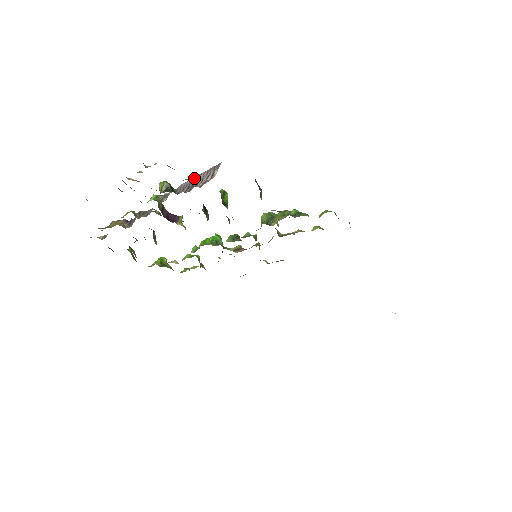
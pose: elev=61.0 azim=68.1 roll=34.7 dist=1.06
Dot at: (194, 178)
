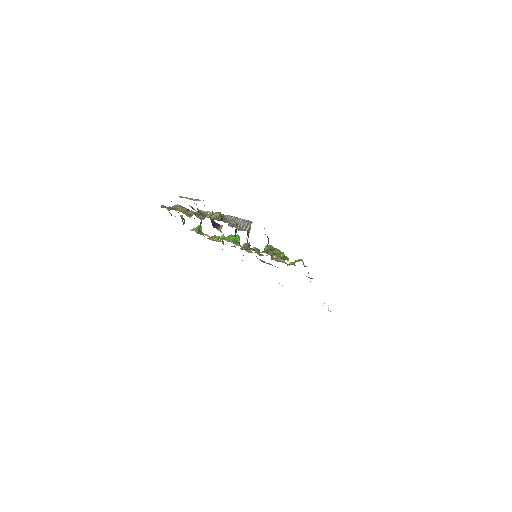
Dot at: (236, 218)
